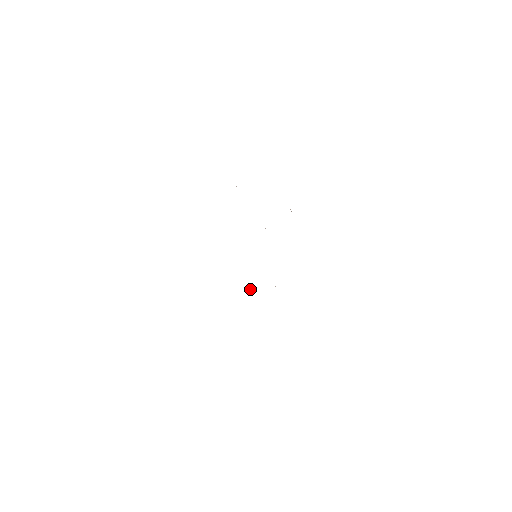
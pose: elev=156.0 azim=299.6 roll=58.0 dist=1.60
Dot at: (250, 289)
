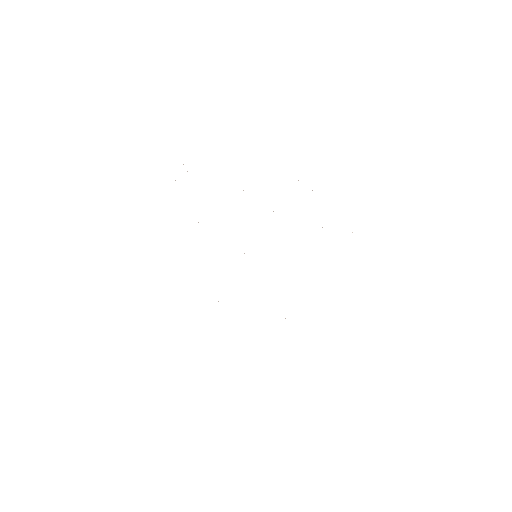
Dot at: occluded
